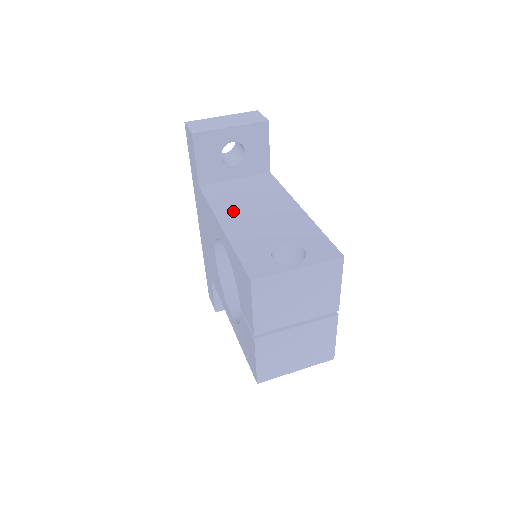
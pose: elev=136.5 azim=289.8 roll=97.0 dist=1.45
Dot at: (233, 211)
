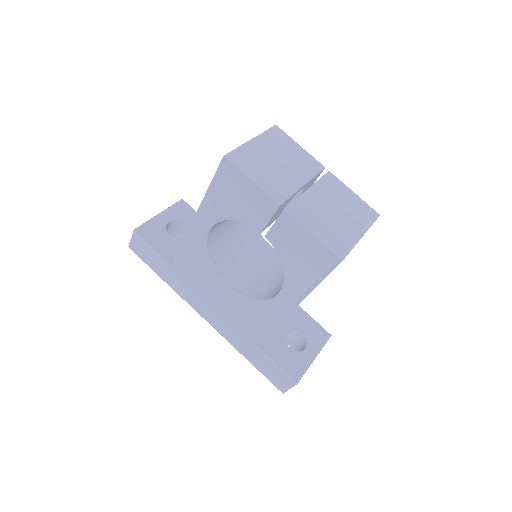
Dot at: occluded
